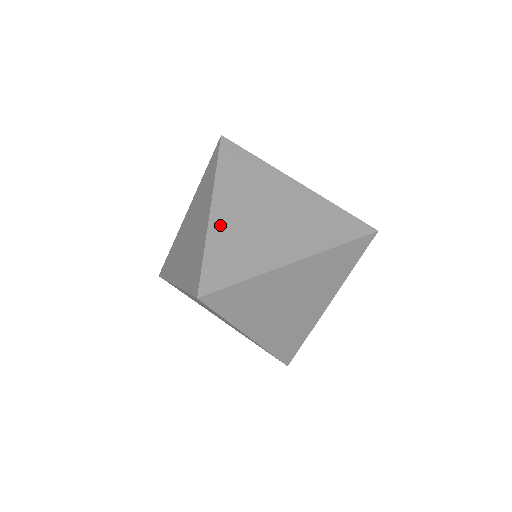
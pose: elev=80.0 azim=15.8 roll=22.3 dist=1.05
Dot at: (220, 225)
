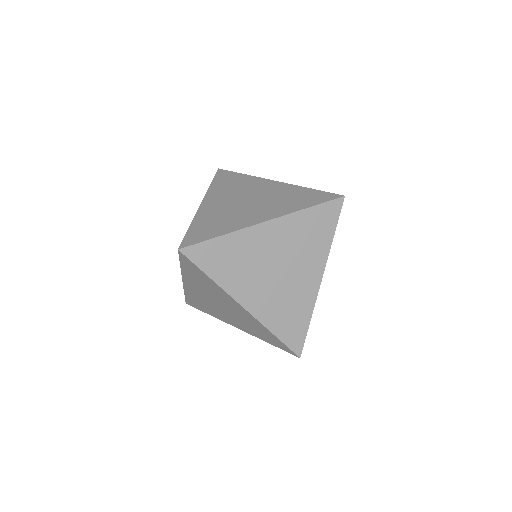
Dot at: (206, 211)
